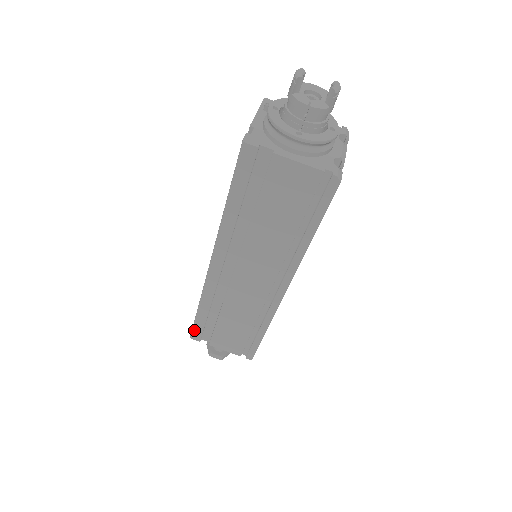
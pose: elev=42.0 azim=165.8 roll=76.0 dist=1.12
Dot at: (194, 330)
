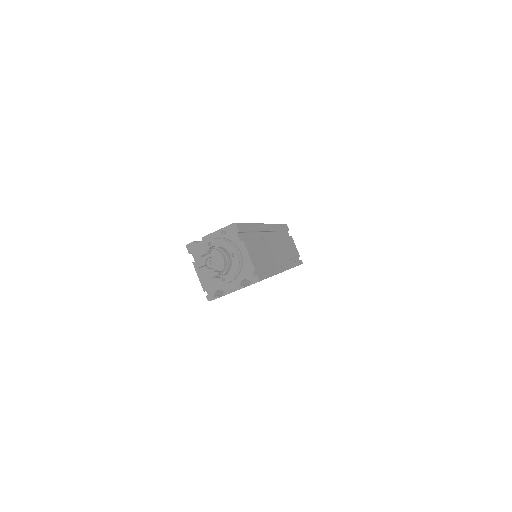
Dot at: occluded
